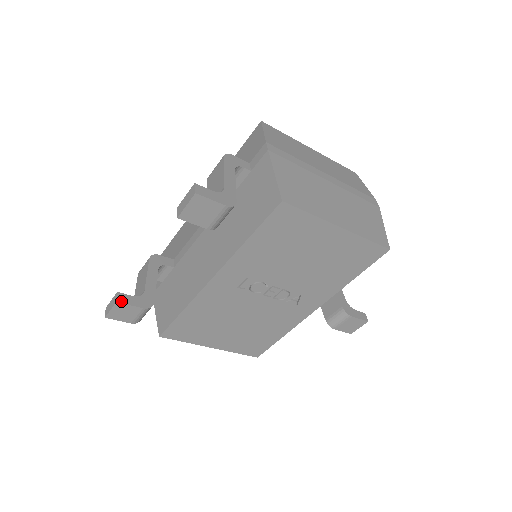
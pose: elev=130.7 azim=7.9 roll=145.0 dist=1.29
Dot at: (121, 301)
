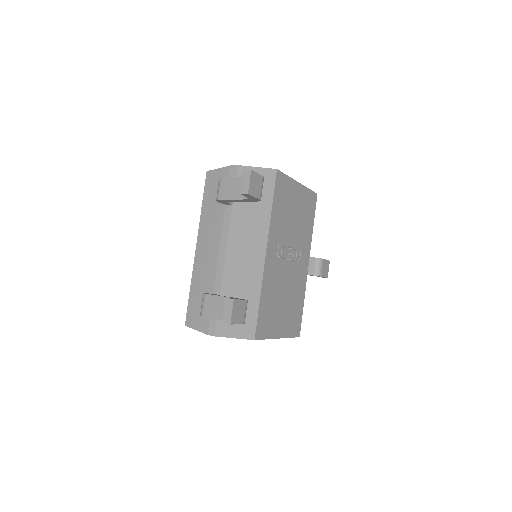
Dot at: (234, 299)
